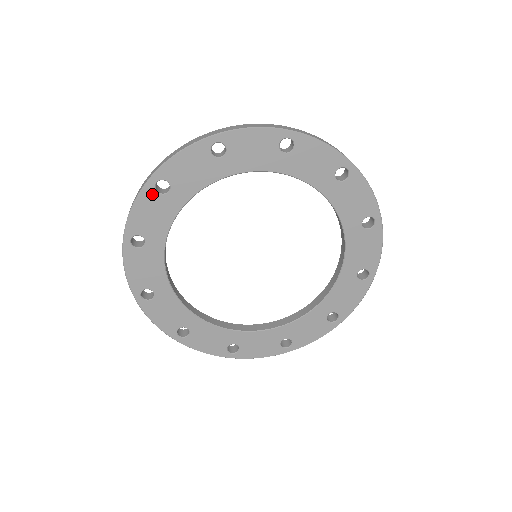
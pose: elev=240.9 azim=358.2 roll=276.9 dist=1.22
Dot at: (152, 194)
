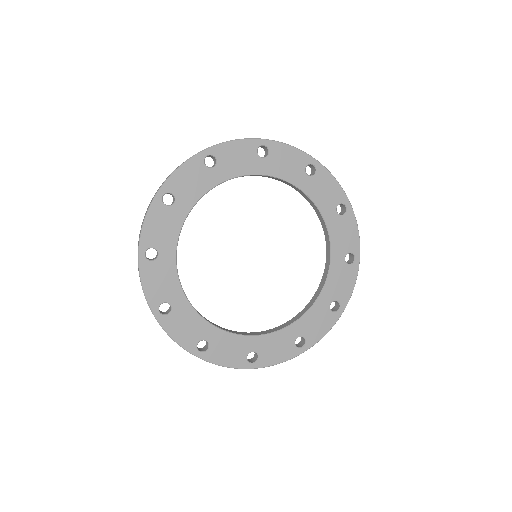
Dot at: (200, 163)
